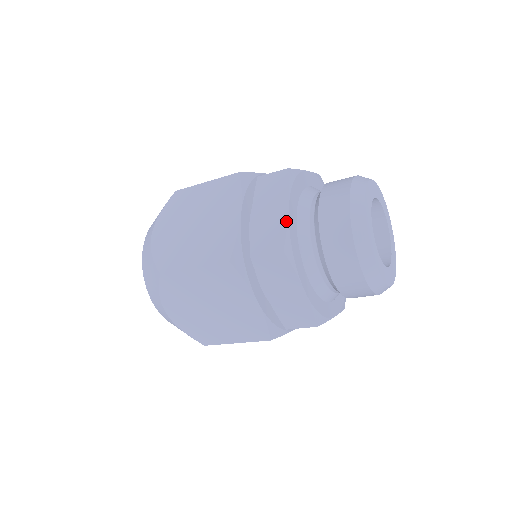
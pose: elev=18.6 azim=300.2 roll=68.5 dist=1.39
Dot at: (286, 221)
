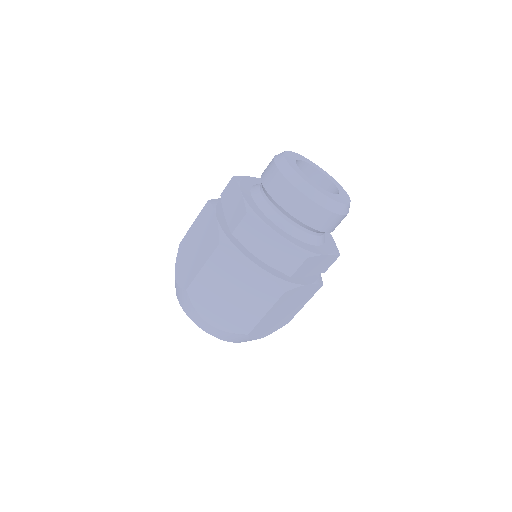
Dot at: (248, 177)
